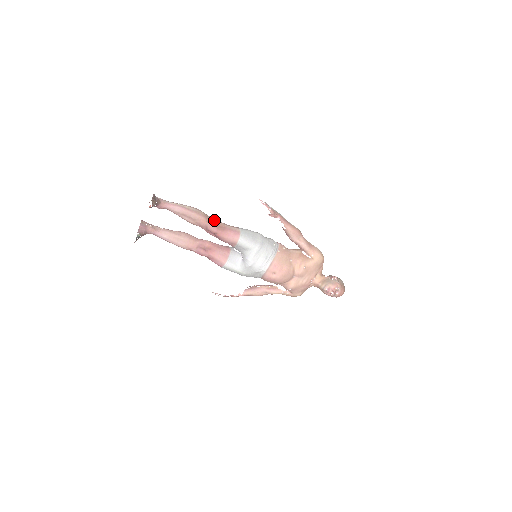
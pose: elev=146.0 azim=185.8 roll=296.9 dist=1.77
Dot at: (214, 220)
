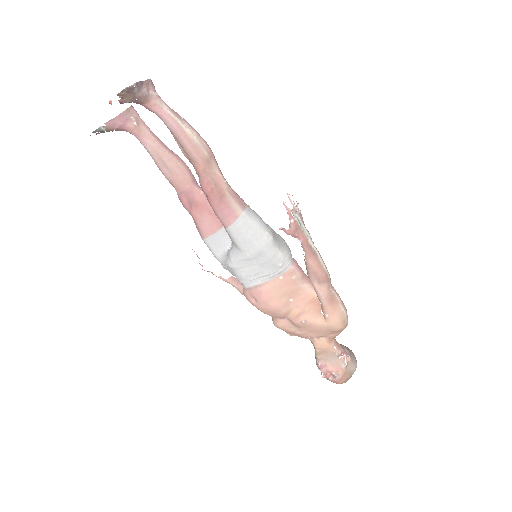
Dot at: (217, 174)
